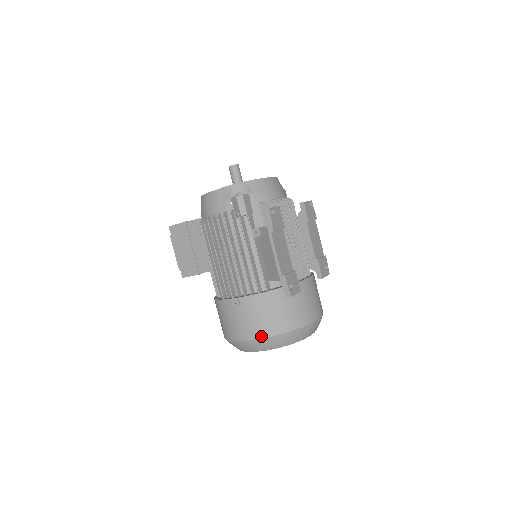
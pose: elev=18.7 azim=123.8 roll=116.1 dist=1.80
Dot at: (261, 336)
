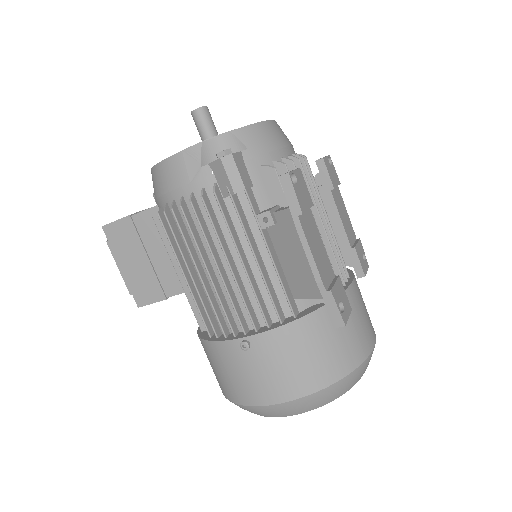
Dot at: (295, 395)
